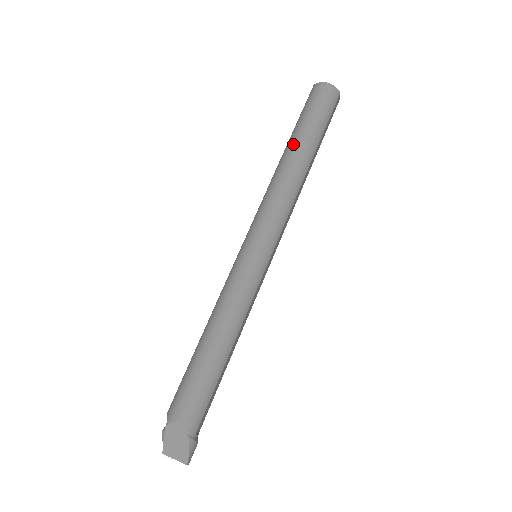
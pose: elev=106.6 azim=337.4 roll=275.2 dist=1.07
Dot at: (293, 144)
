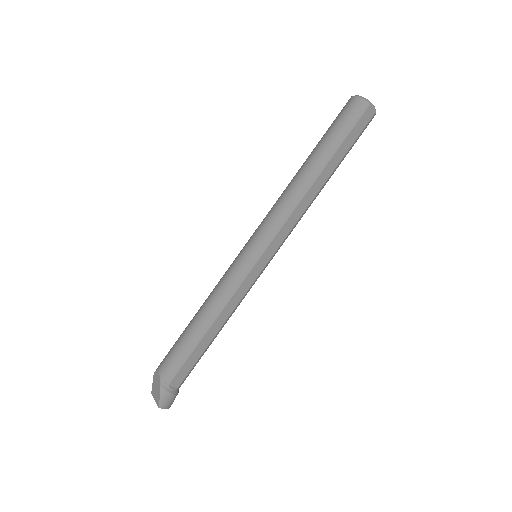
Dot at: (308, 157)
